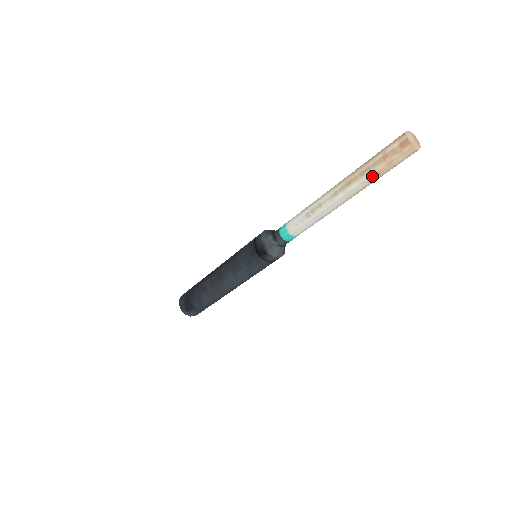
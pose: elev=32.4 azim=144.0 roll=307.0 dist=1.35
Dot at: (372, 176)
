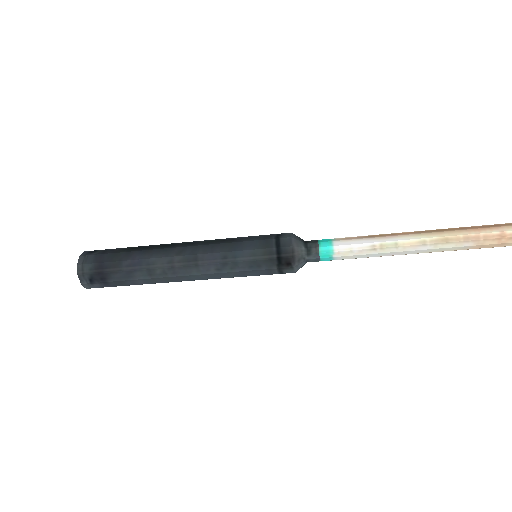
Dot at: (474, 246)
